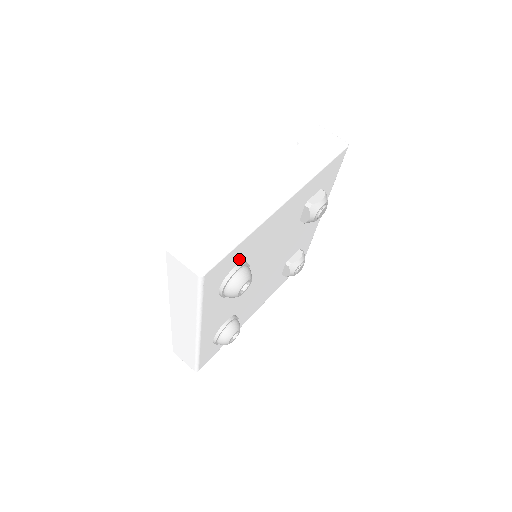
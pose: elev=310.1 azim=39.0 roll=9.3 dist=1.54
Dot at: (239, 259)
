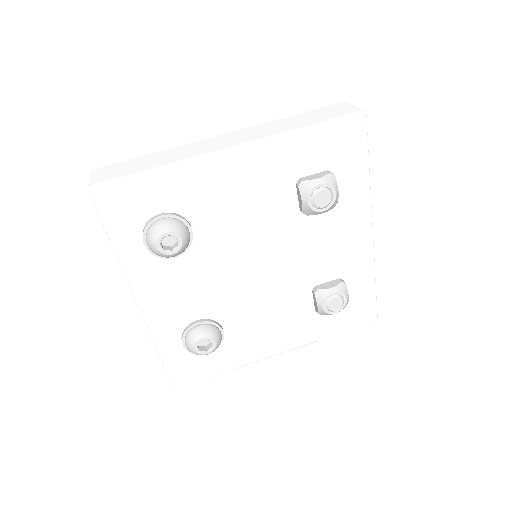
Dot at: (165, 205)
